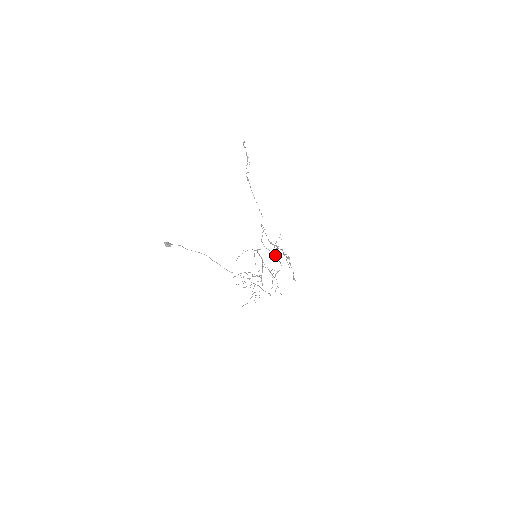
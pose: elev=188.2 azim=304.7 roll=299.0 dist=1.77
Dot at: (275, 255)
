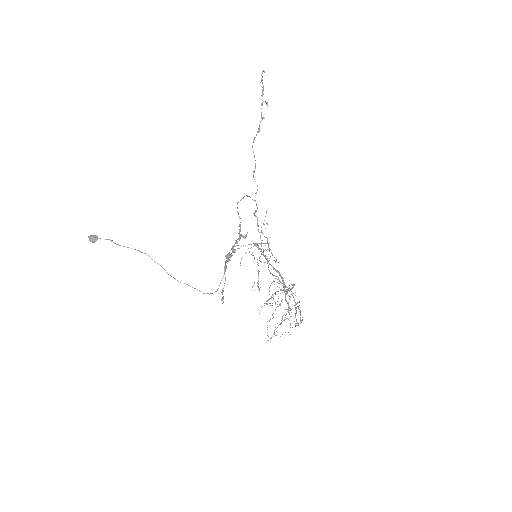
Dot at: occluded
